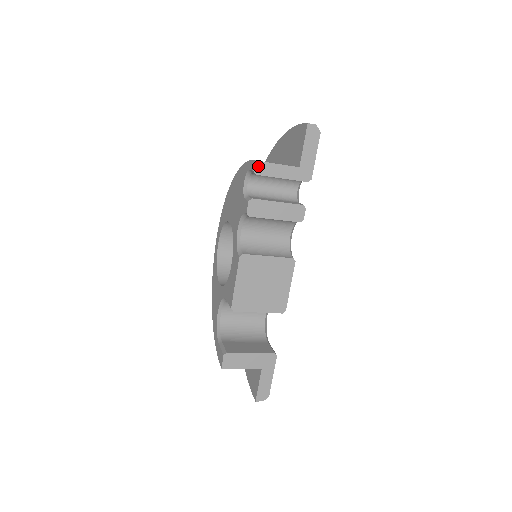
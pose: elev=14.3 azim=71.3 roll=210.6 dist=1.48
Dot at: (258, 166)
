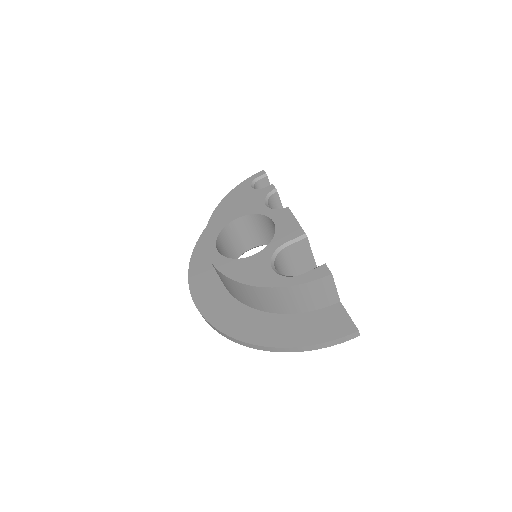
Dot at: (265, 174)
